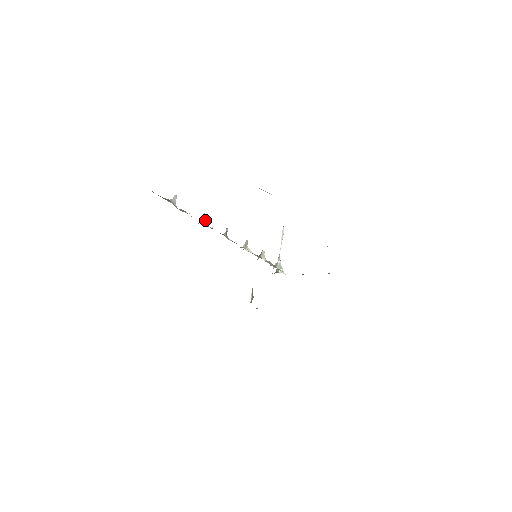
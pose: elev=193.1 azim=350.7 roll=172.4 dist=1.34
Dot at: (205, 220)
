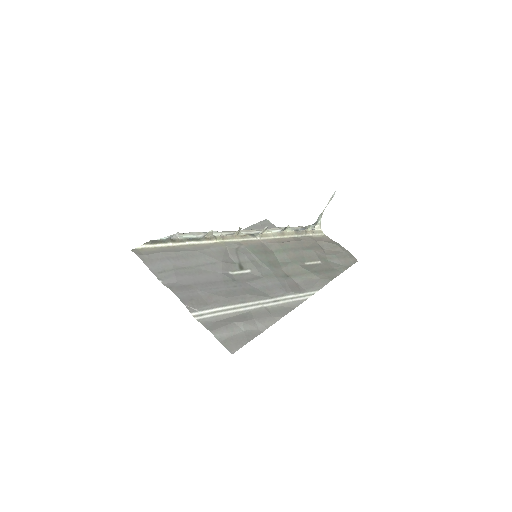
Dot at: (211, 234)
